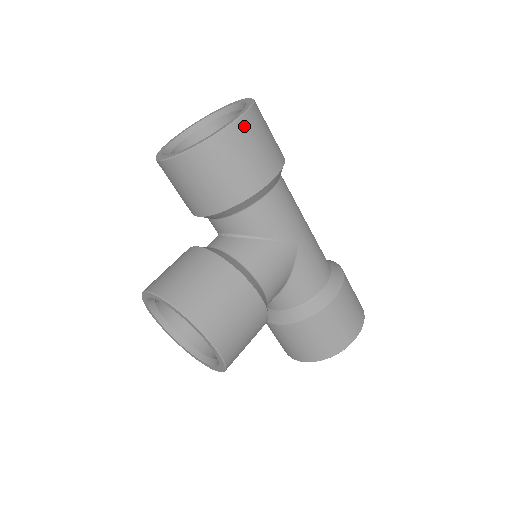
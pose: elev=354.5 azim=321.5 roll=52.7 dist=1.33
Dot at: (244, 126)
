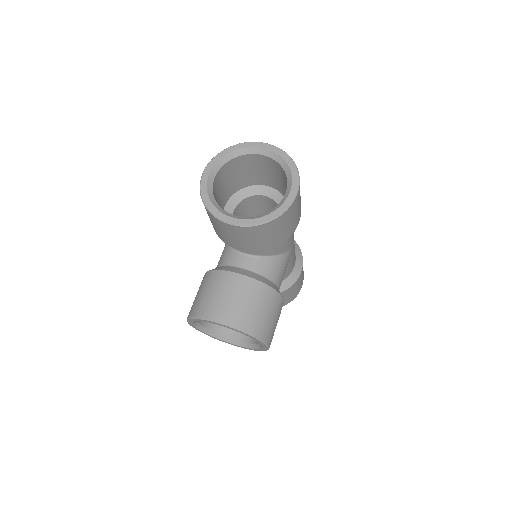
Dot at: (298, 195)
